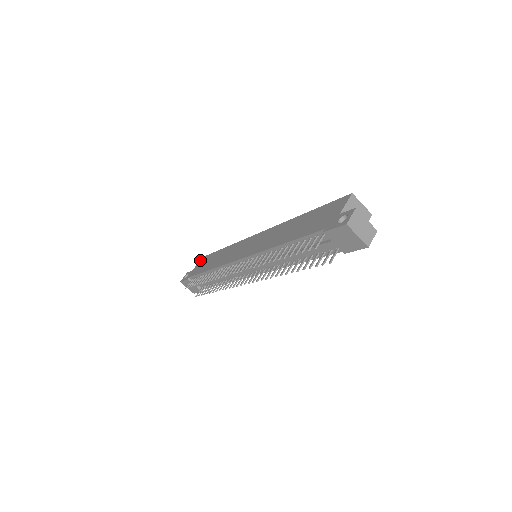
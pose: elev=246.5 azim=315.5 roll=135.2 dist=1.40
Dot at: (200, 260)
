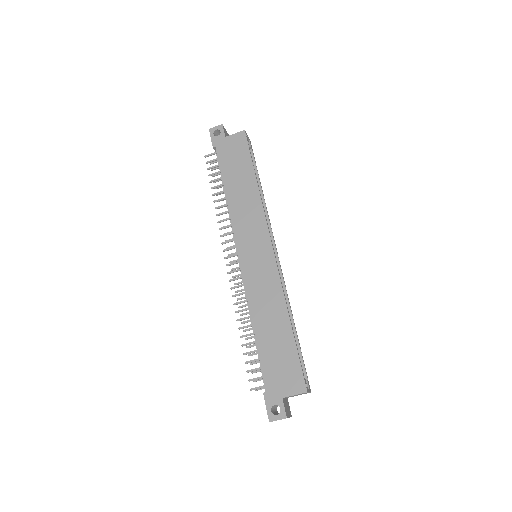
Dot at: (240, 133)
